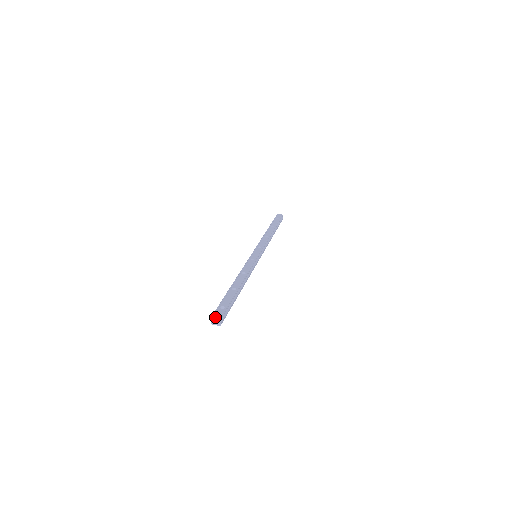
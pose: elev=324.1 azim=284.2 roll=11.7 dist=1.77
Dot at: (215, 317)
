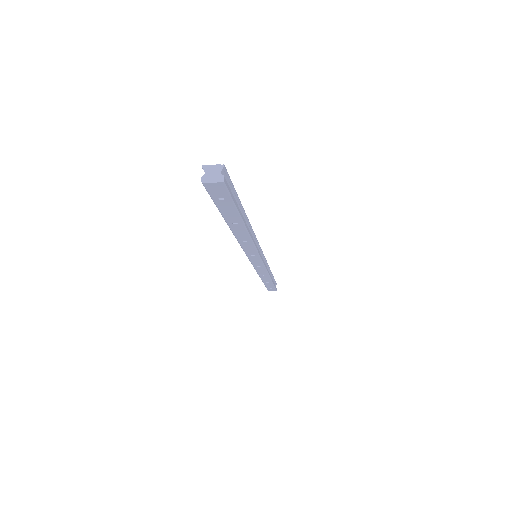
Dot at: occluded
